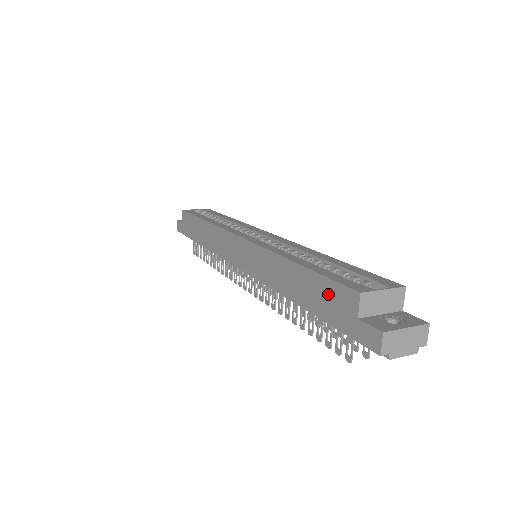
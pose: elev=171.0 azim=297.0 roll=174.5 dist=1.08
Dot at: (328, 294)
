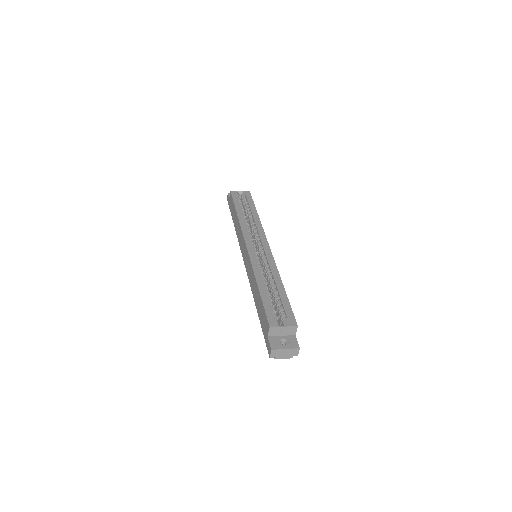
Dot at: (263, 316)
